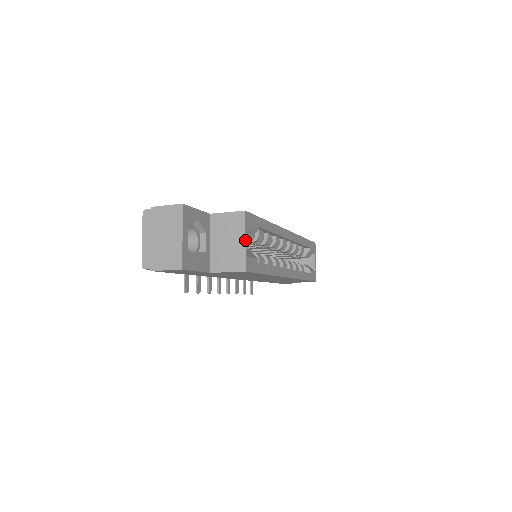
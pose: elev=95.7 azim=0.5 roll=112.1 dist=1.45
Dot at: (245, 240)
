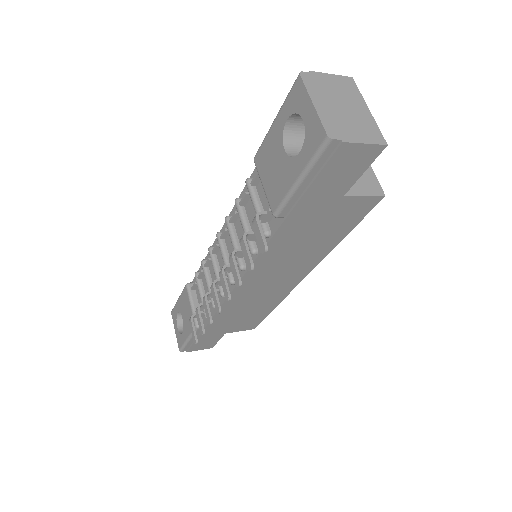
Dot at: occluded
